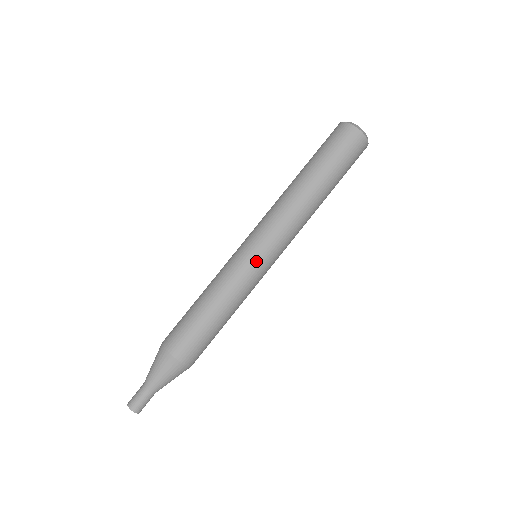
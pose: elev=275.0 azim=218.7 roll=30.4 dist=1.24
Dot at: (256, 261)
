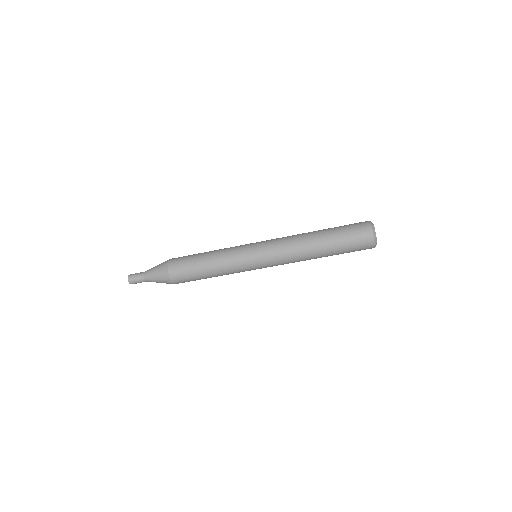
Dot at: (255, 269)
